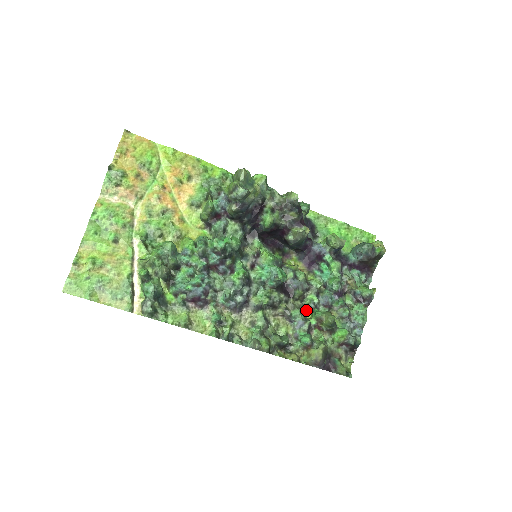
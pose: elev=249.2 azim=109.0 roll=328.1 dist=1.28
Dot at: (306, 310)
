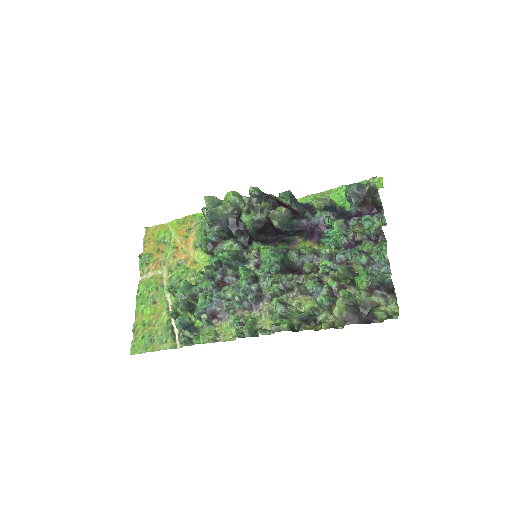
Dot at: (326, 278)
